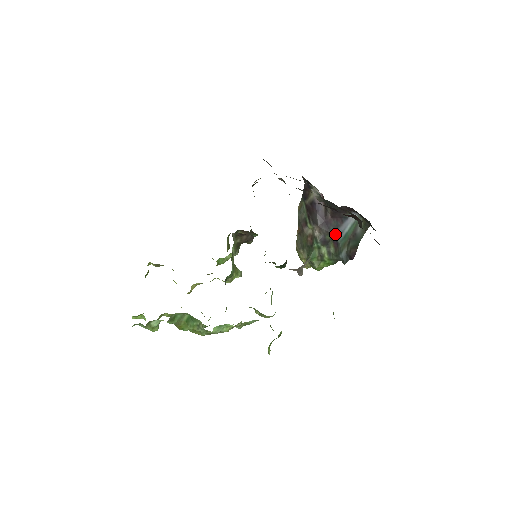
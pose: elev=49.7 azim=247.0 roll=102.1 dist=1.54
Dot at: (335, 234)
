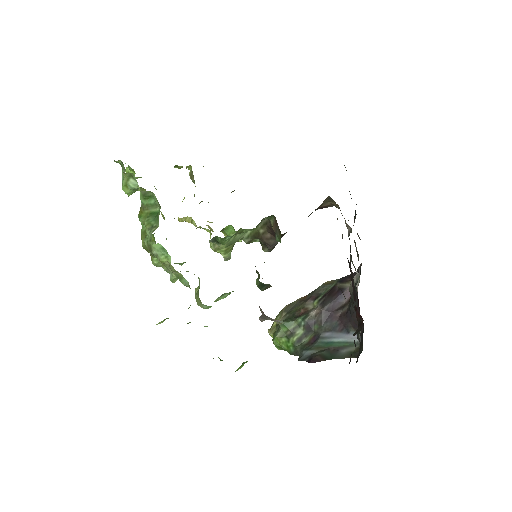
Dot at: (324, 332)
